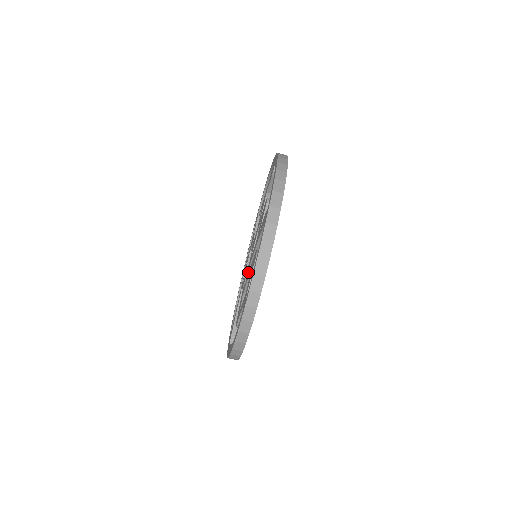
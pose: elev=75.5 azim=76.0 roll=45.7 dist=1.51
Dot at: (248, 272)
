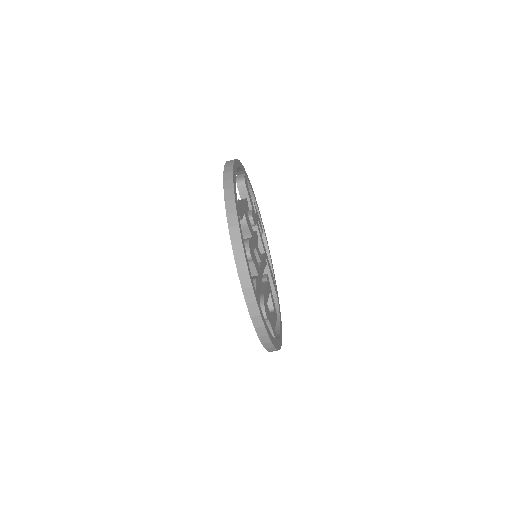
Dot at: occluded
